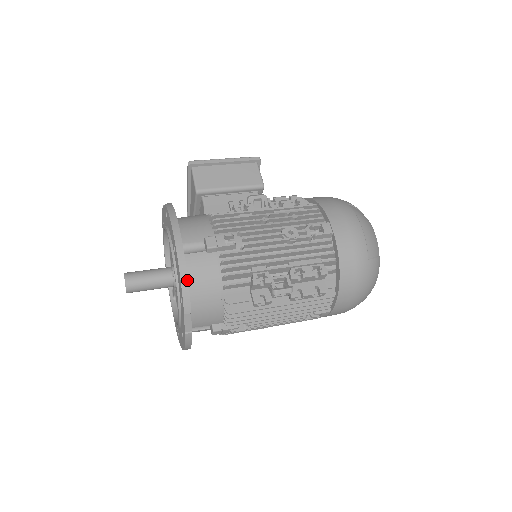
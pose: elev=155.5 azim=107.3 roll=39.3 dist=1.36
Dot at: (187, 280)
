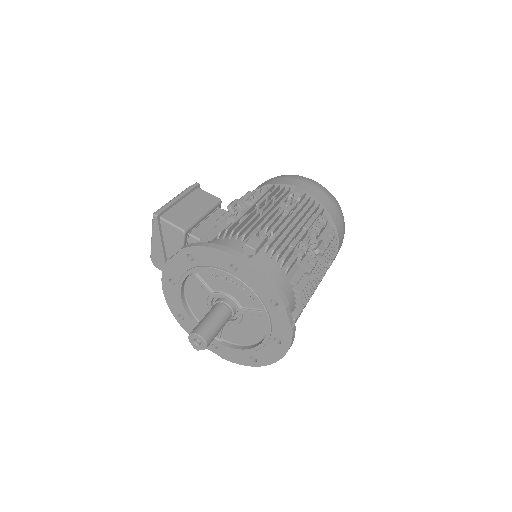
Dot at: (271, 278)
